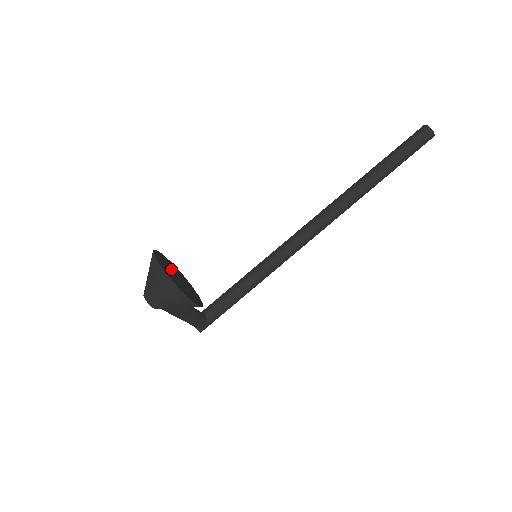
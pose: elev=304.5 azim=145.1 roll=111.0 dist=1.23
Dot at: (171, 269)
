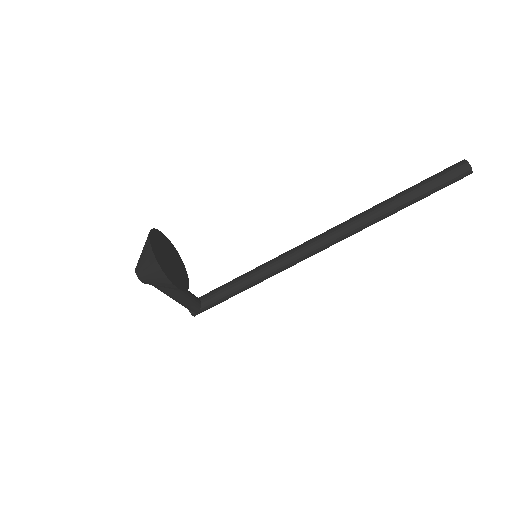
Dot at: (165, 250)
